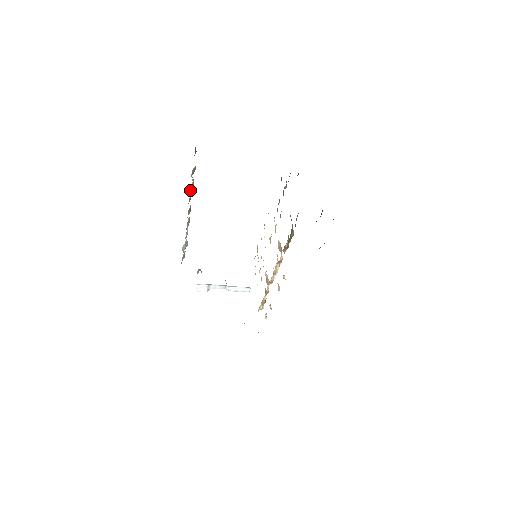
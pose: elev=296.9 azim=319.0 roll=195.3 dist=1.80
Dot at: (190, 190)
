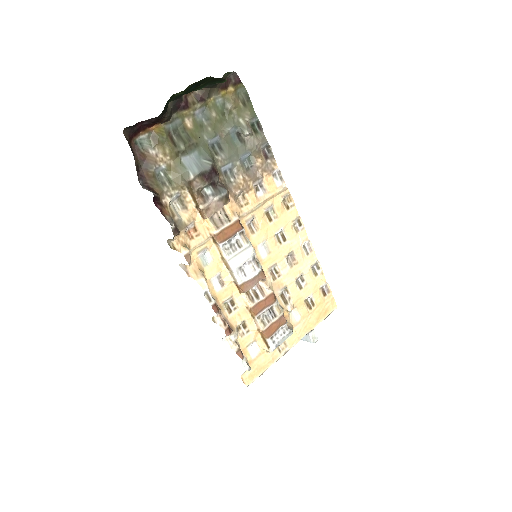
Dot at: occluded
